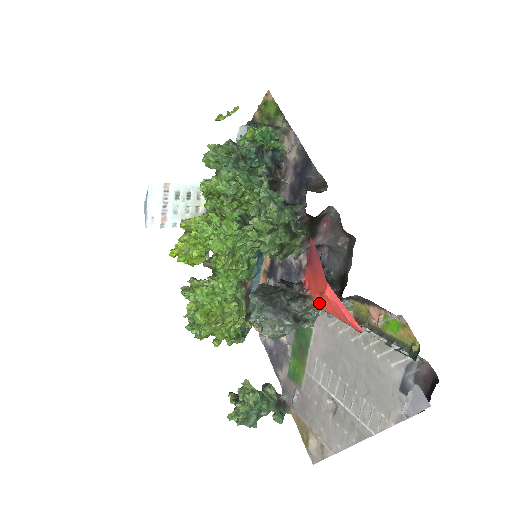
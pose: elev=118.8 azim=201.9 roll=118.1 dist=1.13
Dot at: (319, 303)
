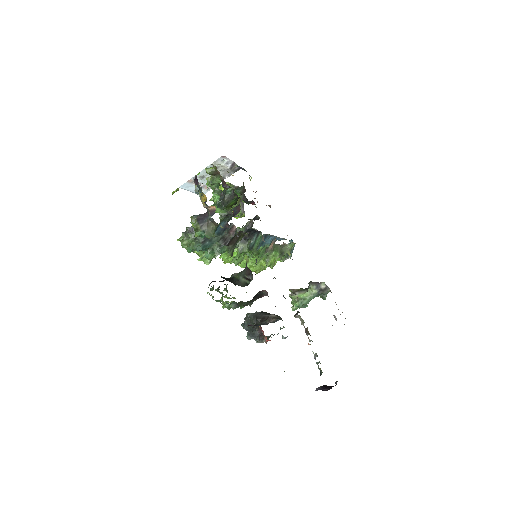
Dot at: occluded
